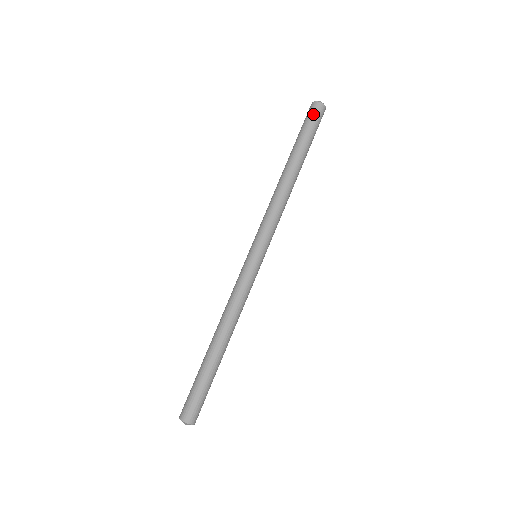
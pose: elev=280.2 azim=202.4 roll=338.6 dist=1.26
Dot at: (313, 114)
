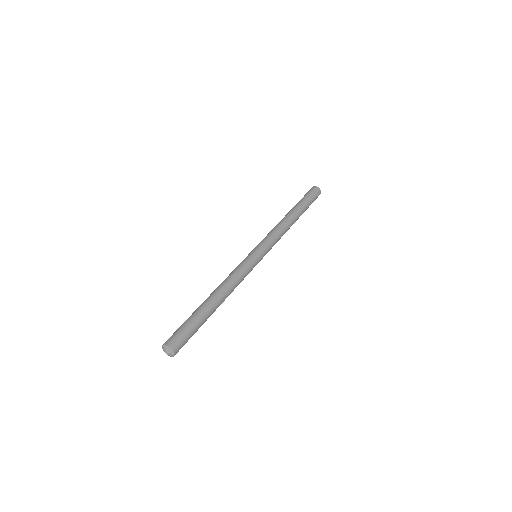
Dot at: (308, 191)
